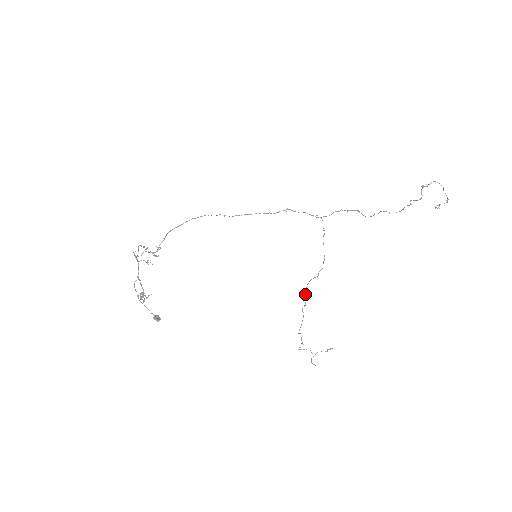
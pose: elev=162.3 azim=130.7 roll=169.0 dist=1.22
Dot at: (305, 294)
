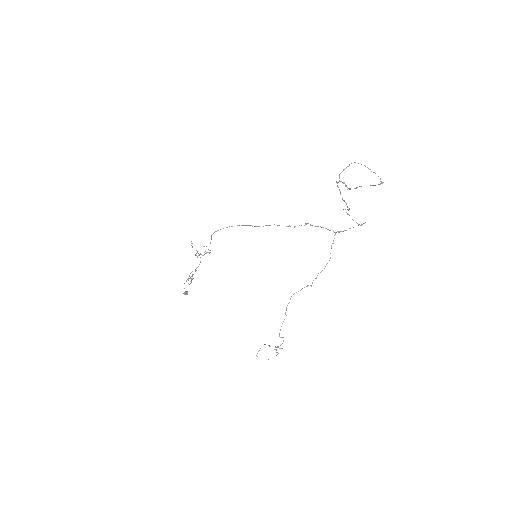
Dot at: (290, 298)
